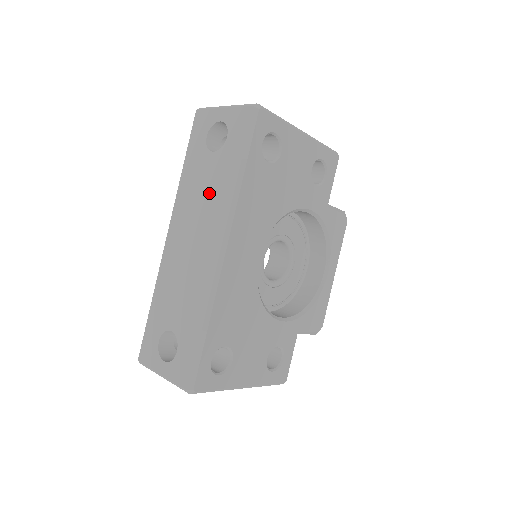
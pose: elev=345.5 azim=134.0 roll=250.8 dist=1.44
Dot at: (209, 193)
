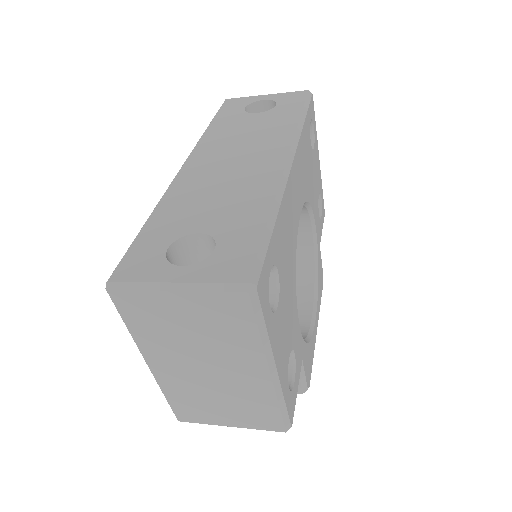
Dot at: (257, 132)
